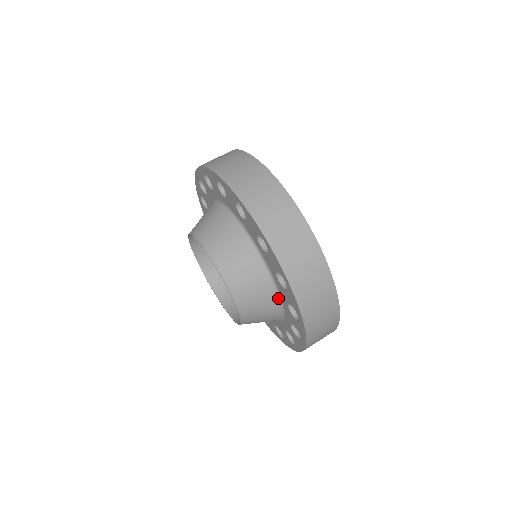
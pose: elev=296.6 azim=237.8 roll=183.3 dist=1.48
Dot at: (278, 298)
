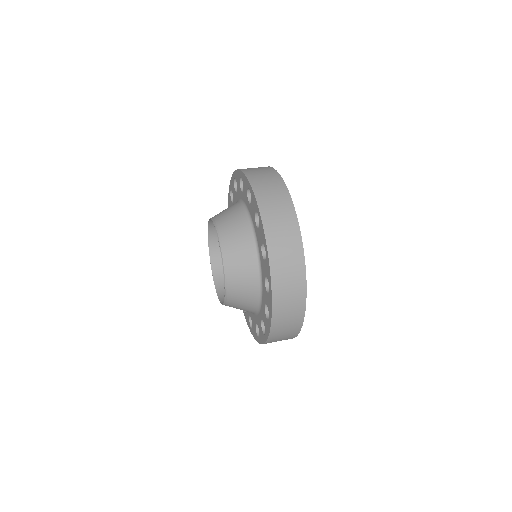
Dot at: (260, 296)
